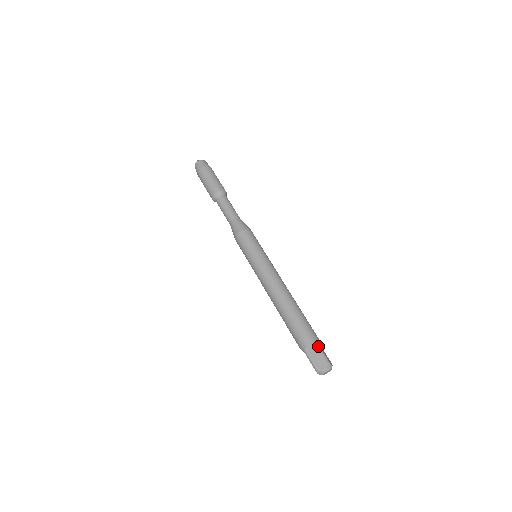
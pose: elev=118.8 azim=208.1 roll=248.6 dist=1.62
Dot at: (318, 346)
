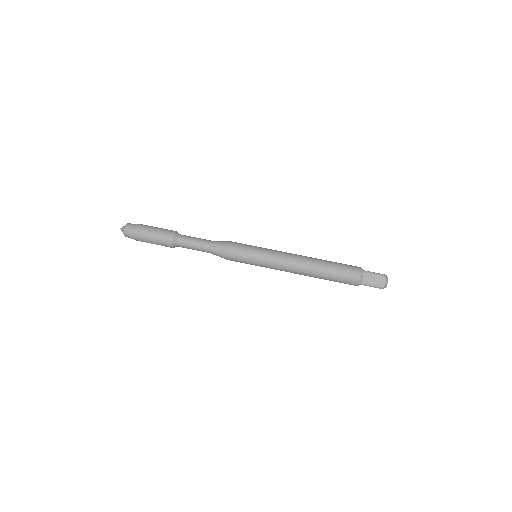
Dot at: (367, 272)
